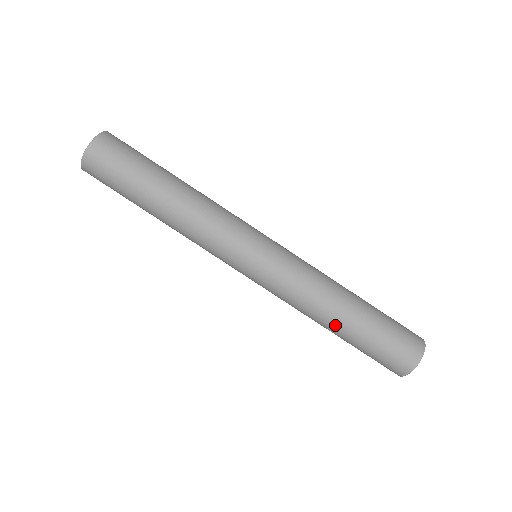
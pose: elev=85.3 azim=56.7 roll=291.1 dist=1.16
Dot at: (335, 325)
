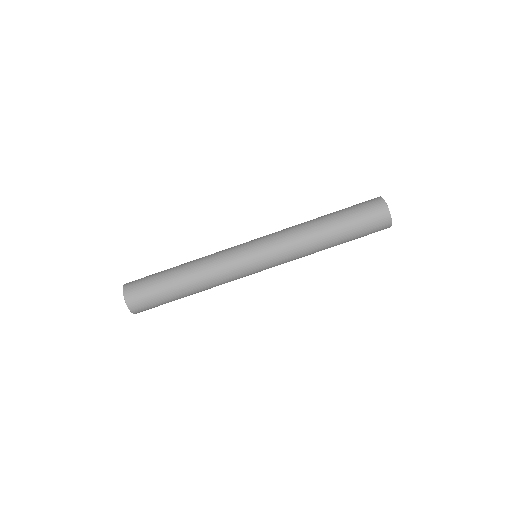
Dot at: occluded
